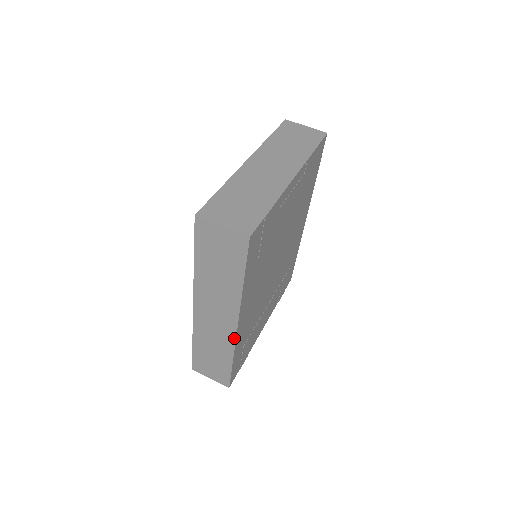
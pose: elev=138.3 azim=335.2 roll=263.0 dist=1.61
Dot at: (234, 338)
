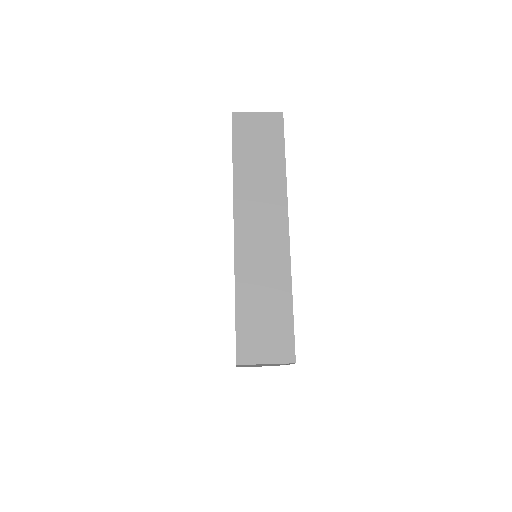
Dot at: (288, 250)
